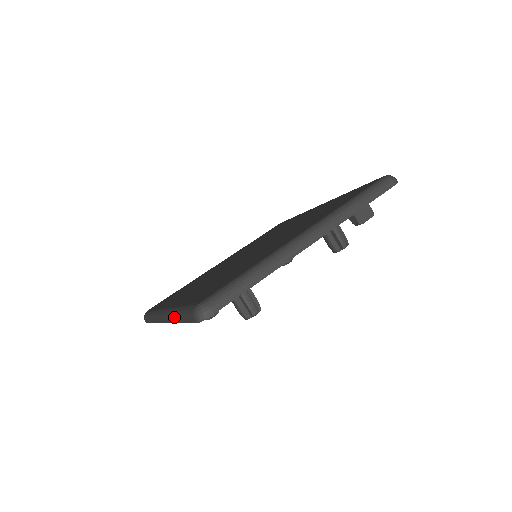
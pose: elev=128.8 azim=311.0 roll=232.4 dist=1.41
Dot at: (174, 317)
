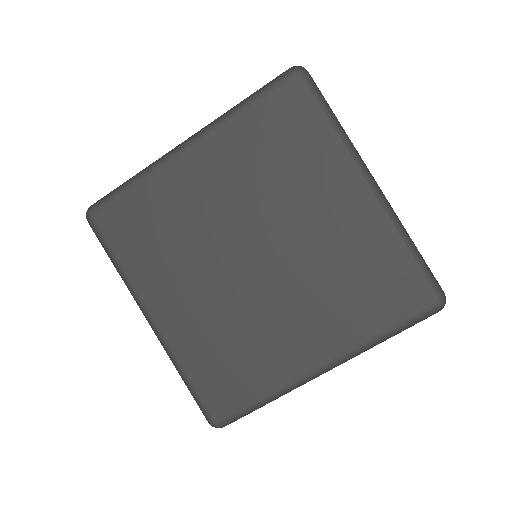
Dot at: occluded
